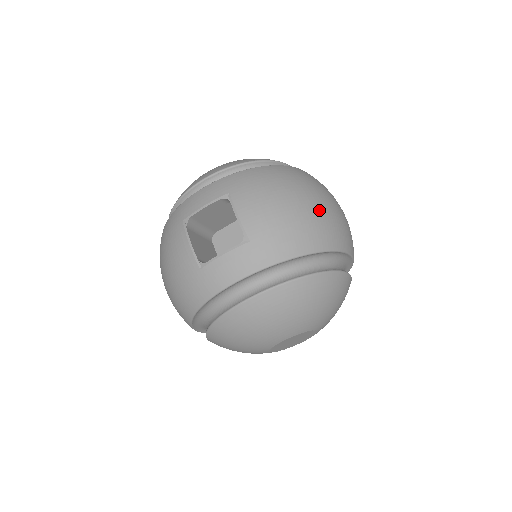
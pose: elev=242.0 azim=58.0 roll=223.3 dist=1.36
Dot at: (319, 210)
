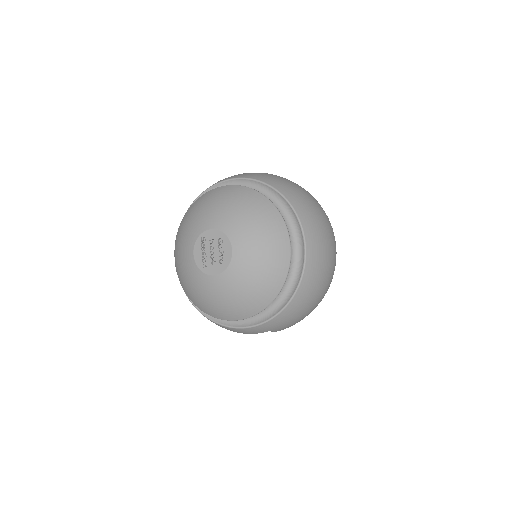
Dot at: occluded
